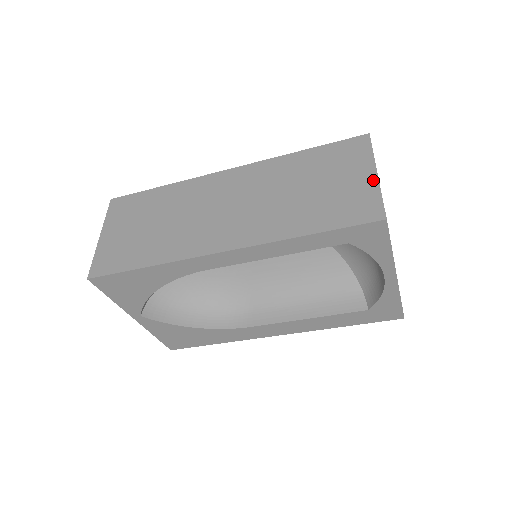
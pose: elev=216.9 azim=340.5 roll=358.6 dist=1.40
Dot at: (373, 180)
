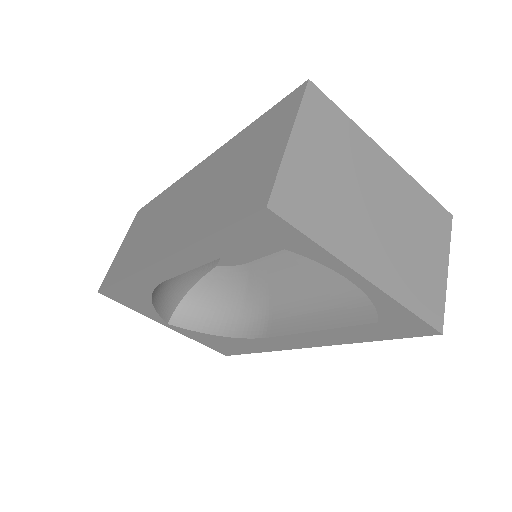
Dot at: (281, 149)
